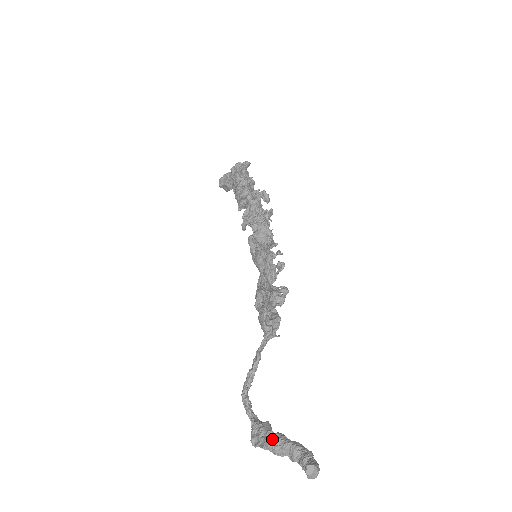
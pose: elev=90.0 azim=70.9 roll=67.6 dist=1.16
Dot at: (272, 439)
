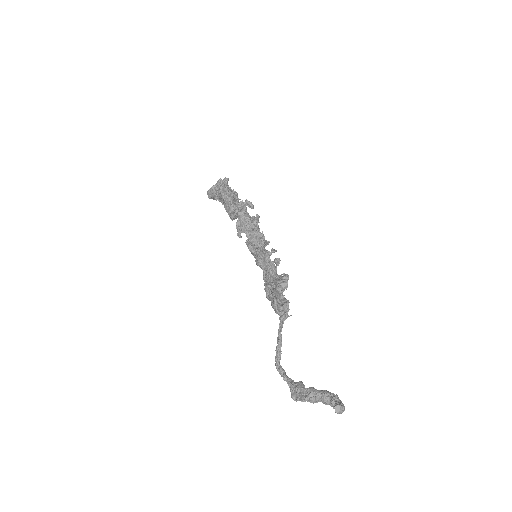
Dot at: (306, 393)
